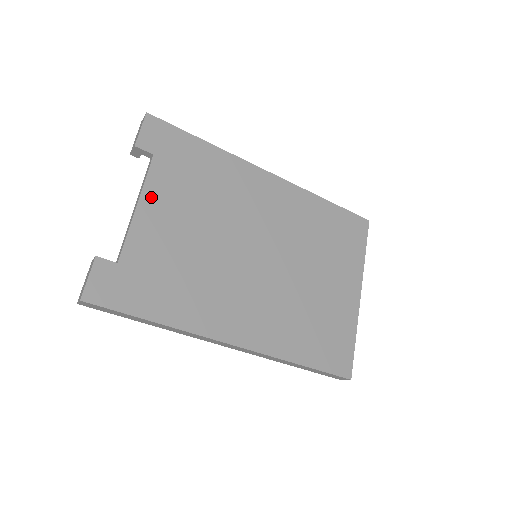
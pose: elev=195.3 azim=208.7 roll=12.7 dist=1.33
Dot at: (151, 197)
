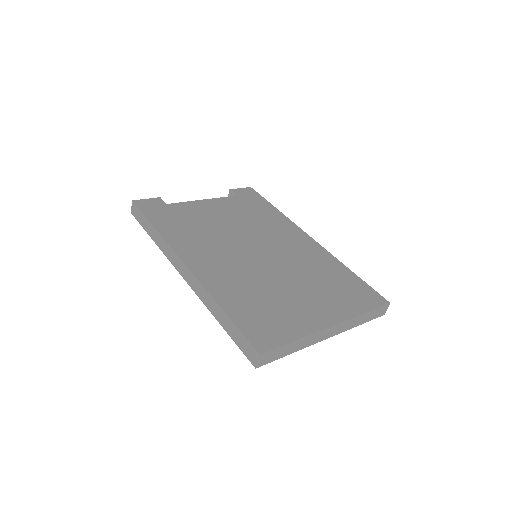
Dot at: (216, 202)
